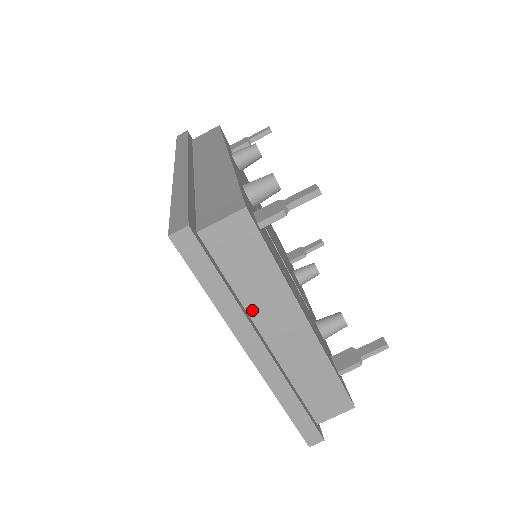
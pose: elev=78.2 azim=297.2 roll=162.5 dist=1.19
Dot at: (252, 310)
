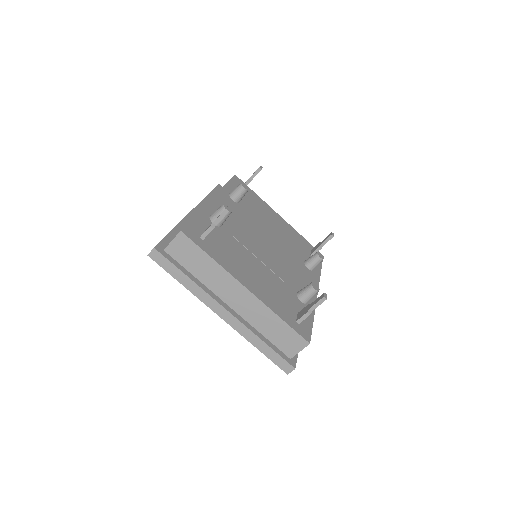
Dot at: (211, 287)
